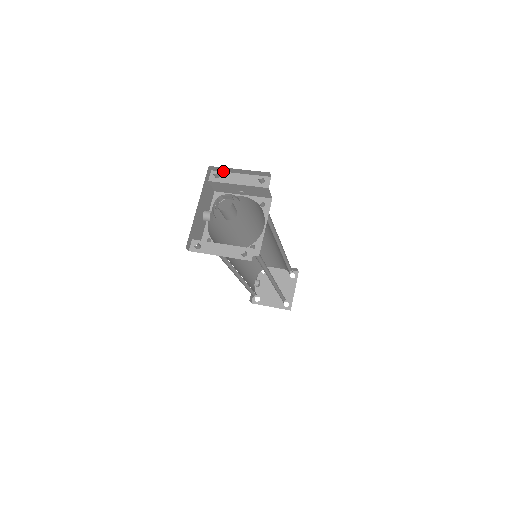
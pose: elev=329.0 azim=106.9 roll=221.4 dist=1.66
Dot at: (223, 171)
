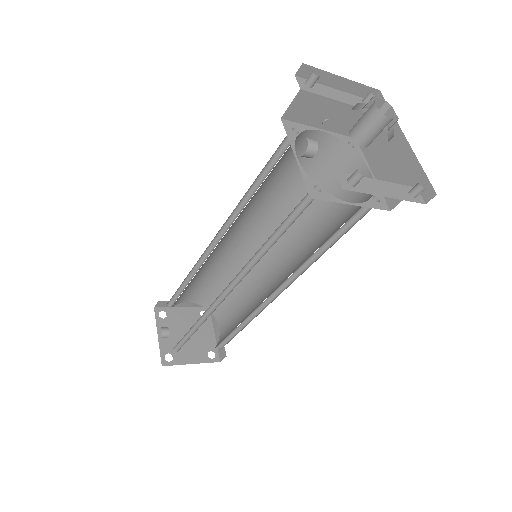
Dot at: occluded
